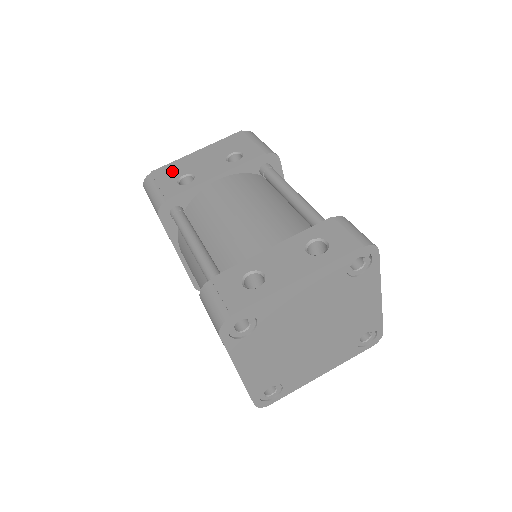
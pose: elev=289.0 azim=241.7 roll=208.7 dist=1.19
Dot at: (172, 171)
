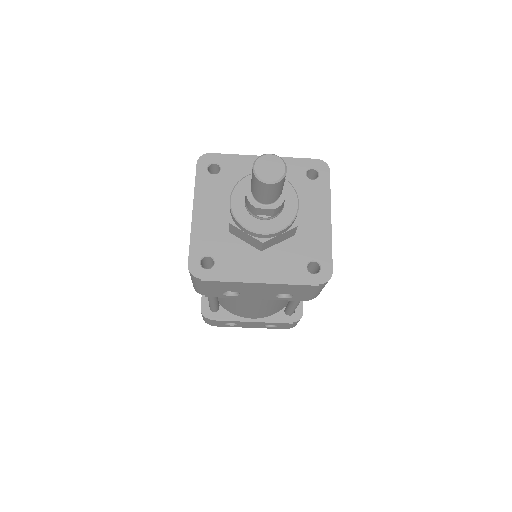
Dot at: (223, 287)
